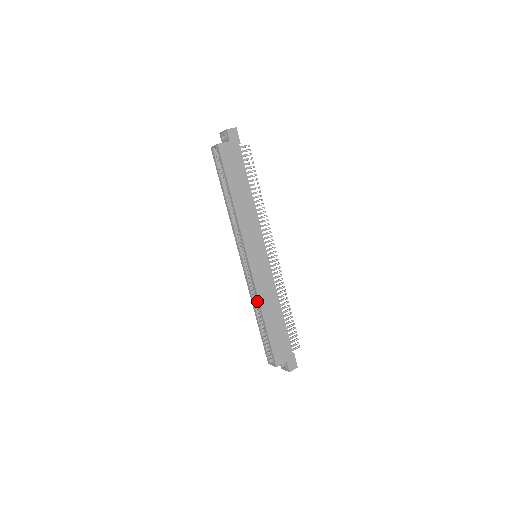
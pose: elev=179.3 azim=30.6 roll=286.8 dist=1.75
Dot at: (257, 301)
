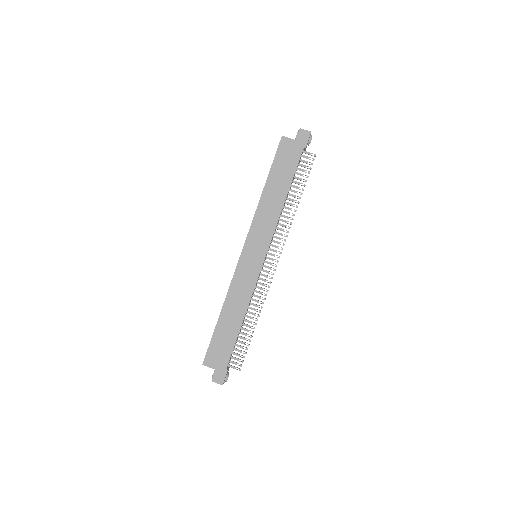
Dot at: occluded
